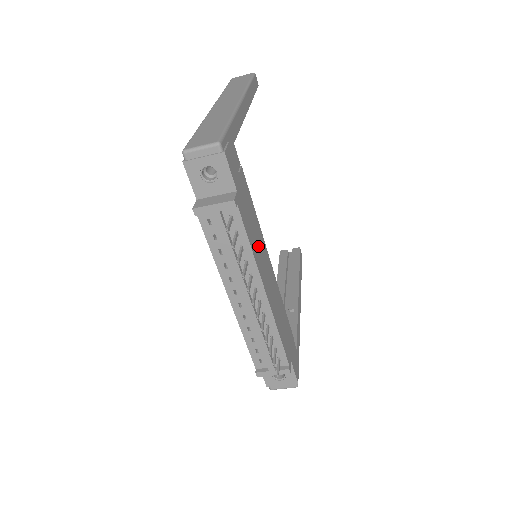
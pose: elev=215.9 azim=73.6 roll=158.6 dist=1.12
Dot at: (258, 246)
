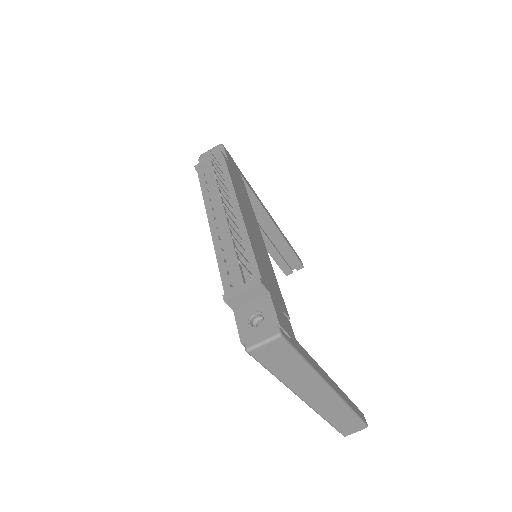
Dot at: (244, 201)
